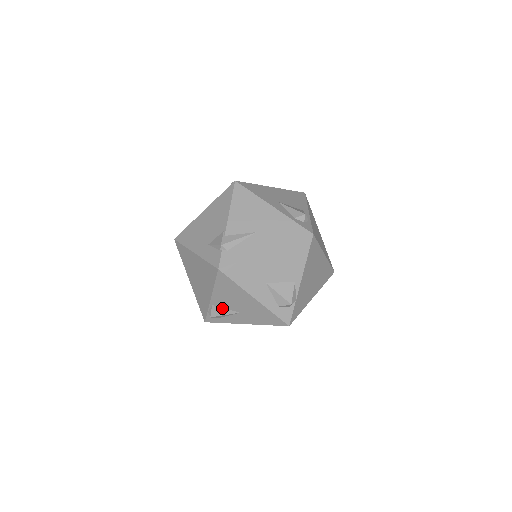
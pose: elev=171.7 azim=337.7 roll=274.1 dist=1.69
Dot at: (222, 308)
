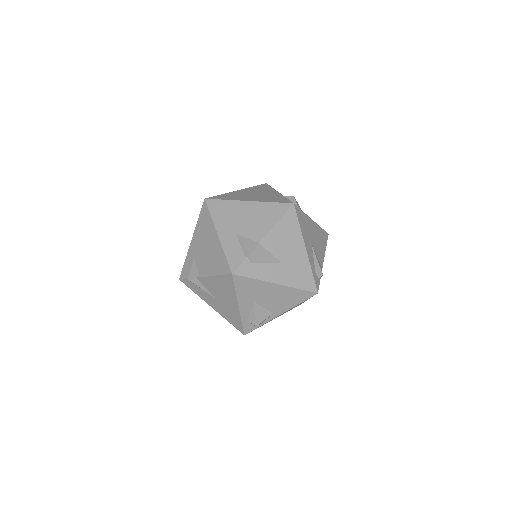
Dot at: occluded
